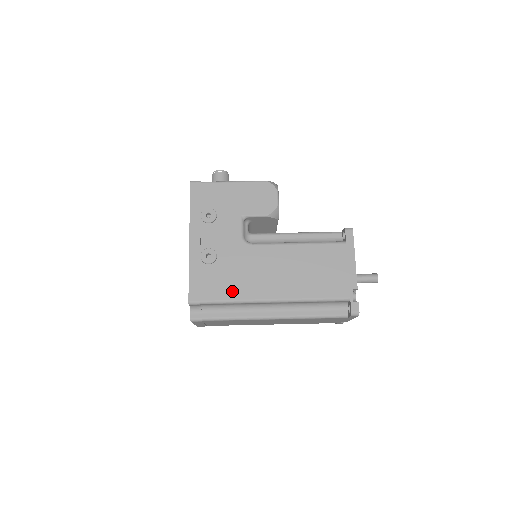
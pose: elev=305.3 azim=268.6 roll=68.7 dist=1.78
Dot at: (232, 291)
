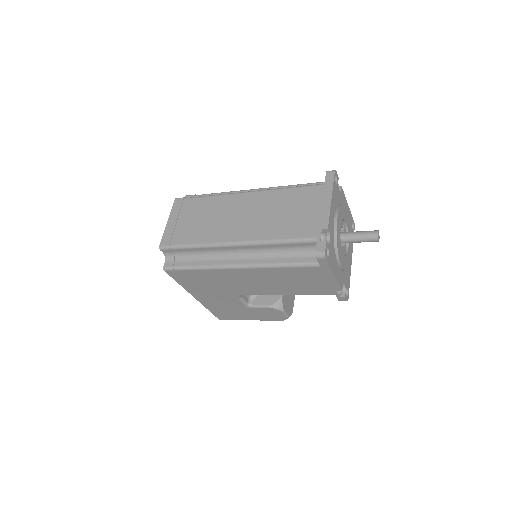
Dot at: occluded
